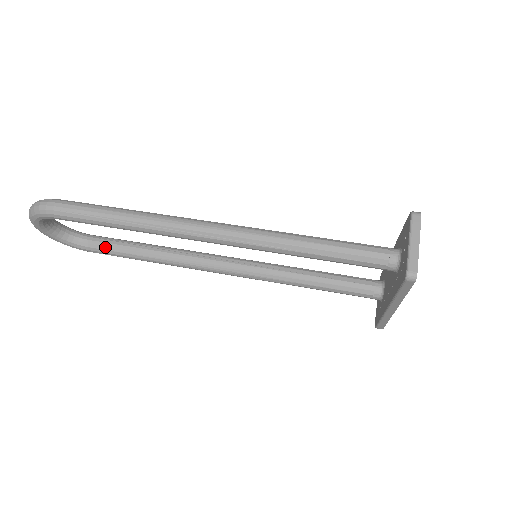
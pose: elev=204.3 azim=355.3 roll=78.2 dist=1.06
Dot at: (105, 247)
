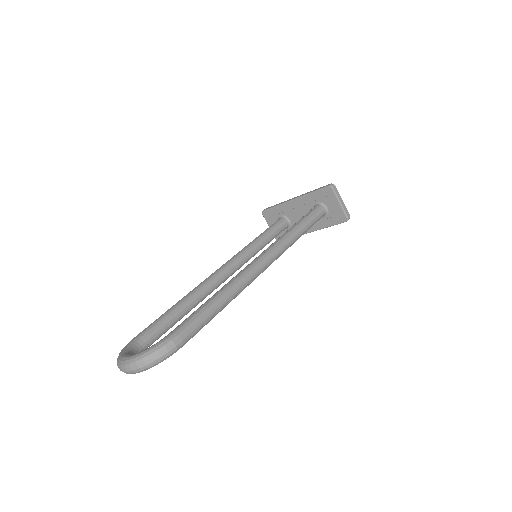
Dot at: (159, 335)
